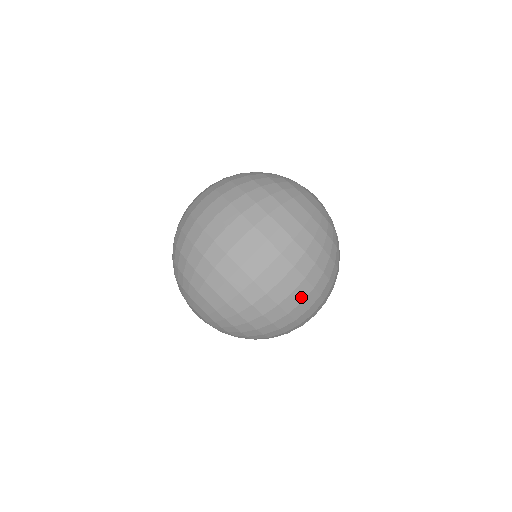
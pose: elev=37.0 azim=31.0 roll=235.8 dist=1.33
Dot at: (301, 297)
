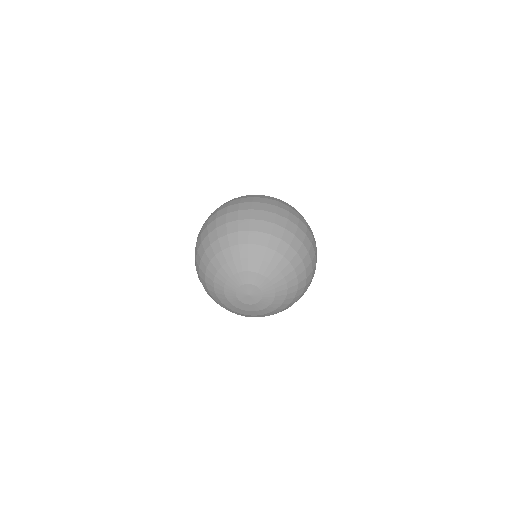
Dot at: (262, 202)
